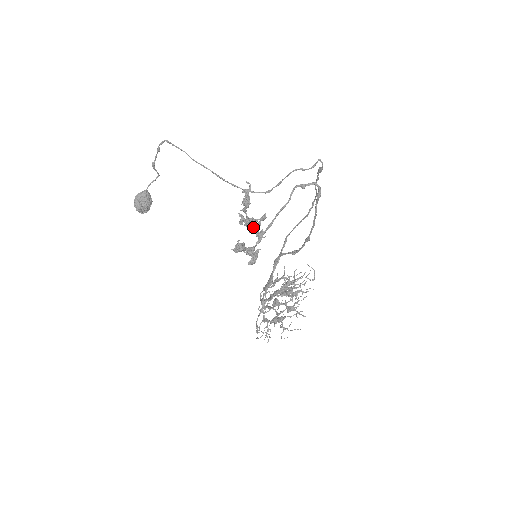
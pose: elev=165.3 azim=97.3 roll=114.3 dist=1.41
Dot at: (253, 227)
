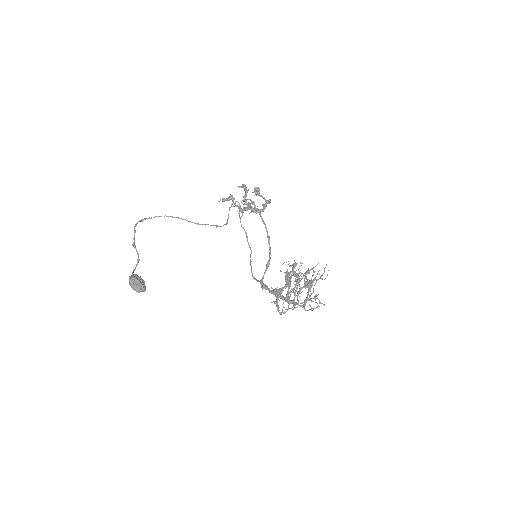
Dot at: (247, 203)
